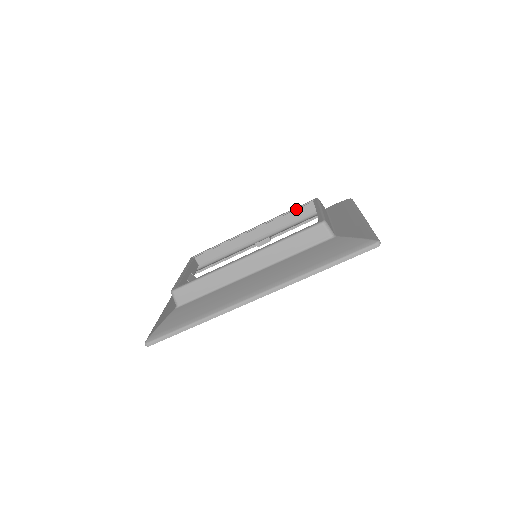
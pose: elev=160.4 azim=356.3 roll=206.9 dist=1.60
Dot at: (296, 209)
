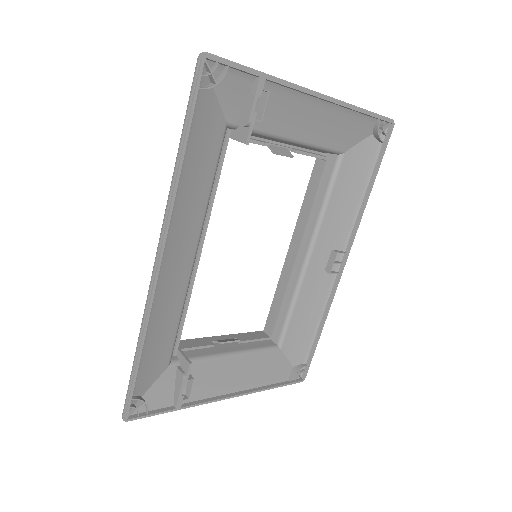
Dot at: (308, 183)
